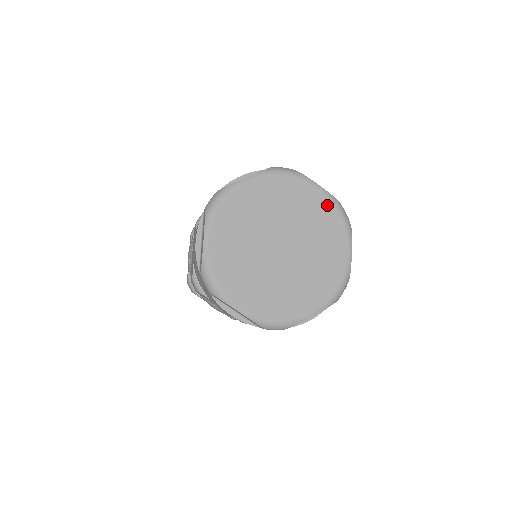
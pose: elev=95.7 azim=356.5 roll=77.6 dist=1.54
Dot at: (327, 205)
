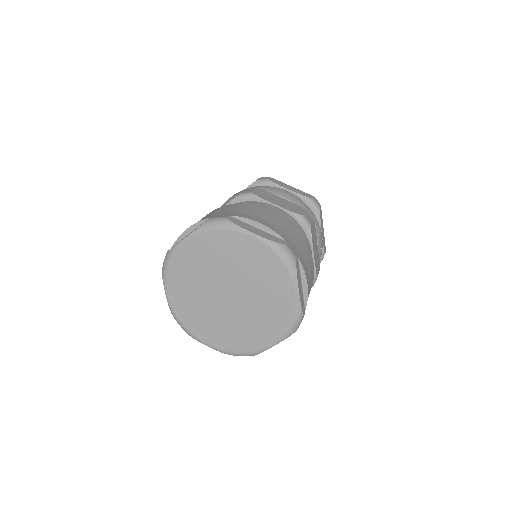
Dot at: (264, 251)
